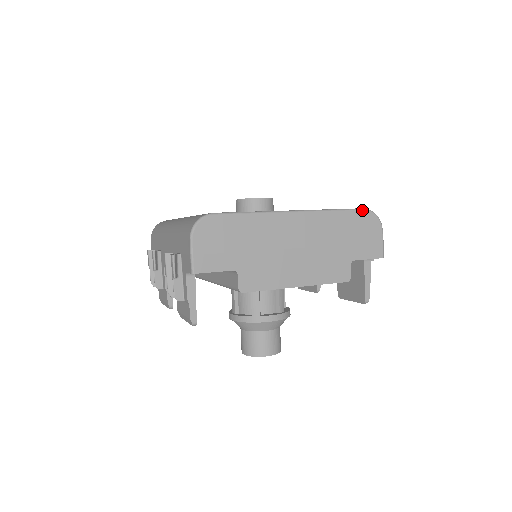
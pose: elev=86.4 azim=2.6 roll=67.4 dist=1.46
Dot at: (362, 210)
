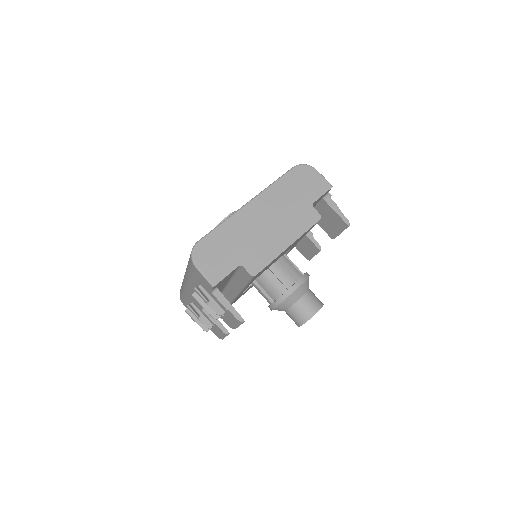
Dot at: (293, 169)
